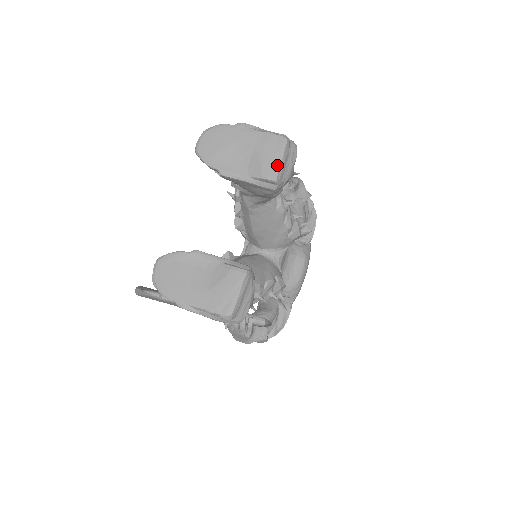
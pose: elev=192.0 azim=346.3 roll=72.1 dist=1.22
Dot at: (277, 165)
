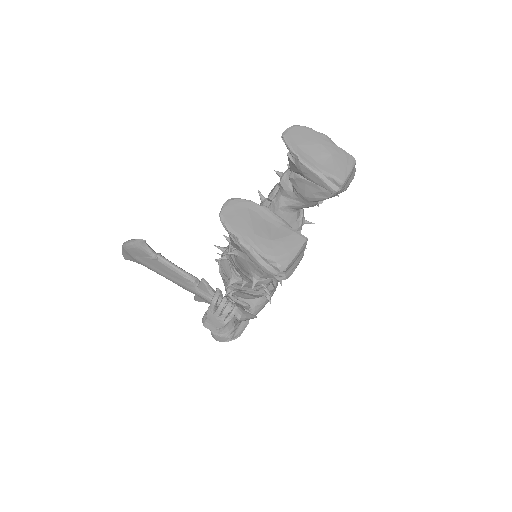
Dot at: (346, 174)
